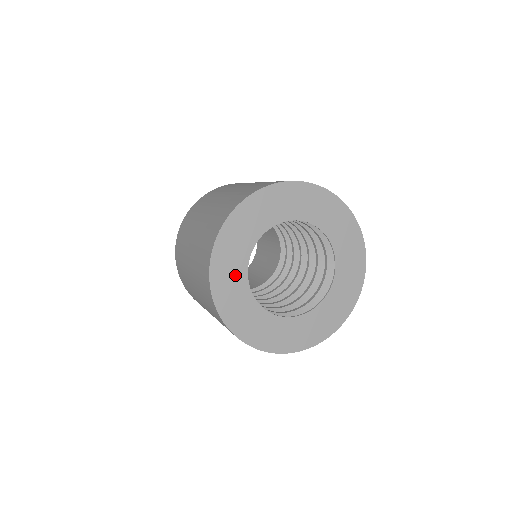
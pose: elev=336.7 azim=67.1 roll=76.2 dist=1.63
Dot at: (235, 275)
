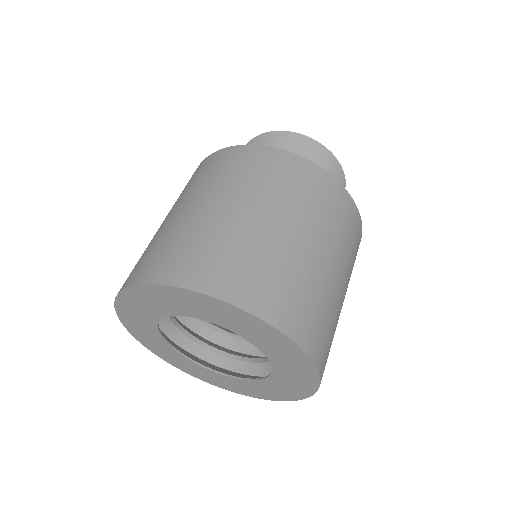
Dot at: (147, 329)
